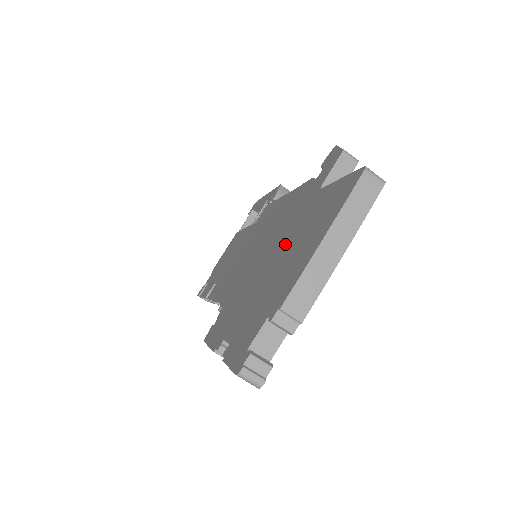
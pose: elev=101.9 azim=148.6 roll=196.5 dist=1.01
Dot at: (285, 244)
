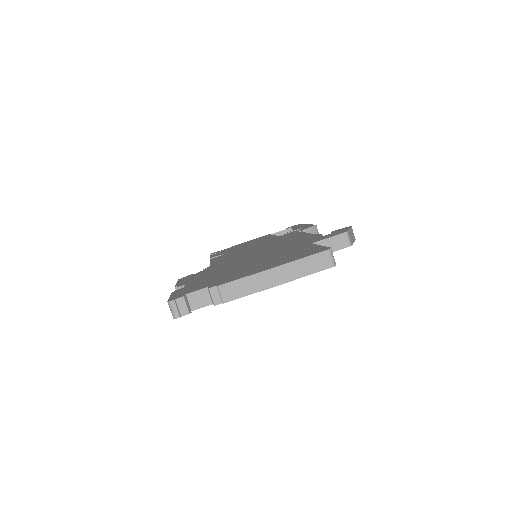
Dot at: (264, 259)
